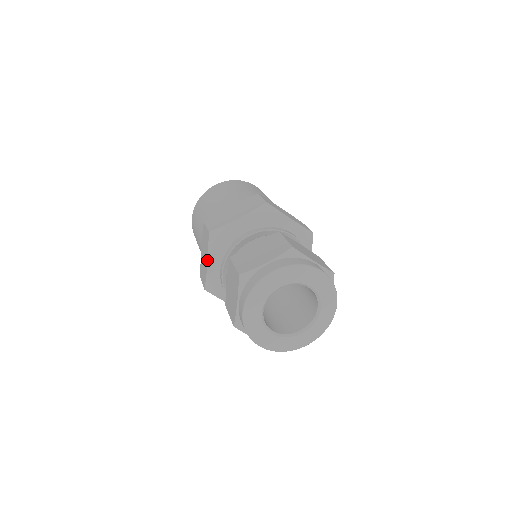
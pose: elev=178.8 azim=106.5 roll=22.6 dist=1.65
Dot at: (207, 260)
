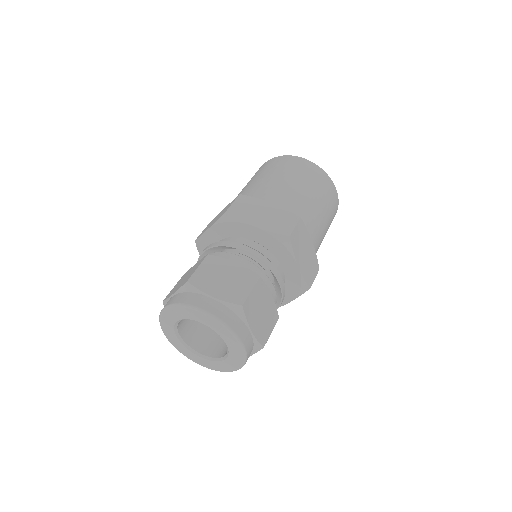
Dot at: occluded
